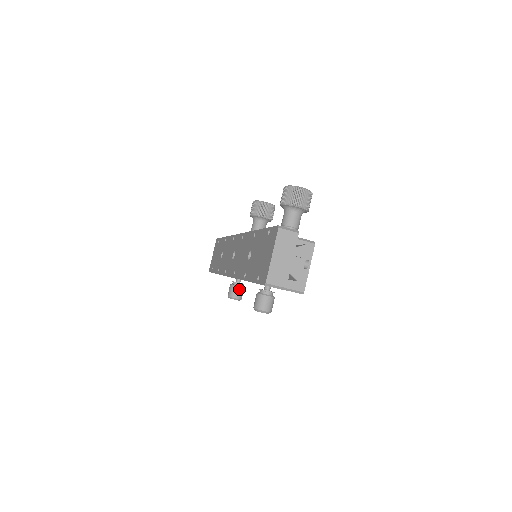
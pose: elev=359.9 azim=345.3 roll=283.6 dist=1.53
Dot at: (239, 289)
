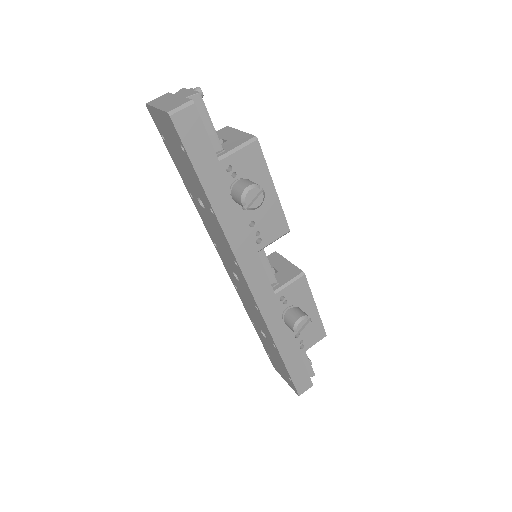
Dot at: (293, 310)
